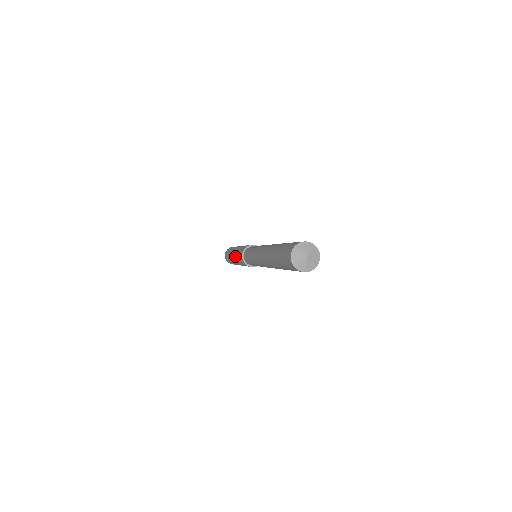
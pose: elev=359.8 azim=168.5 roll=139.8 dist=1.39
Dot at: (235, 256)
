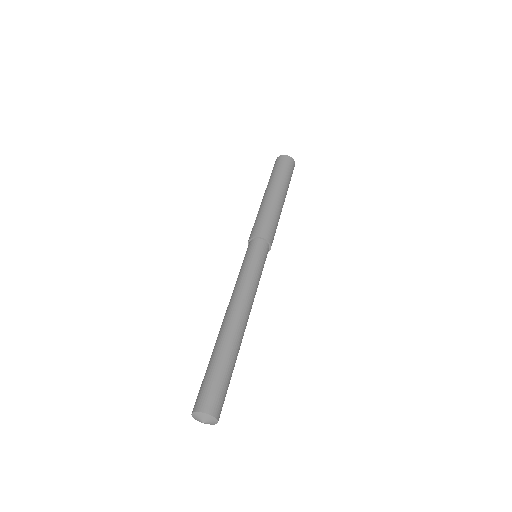
Dot at: (258, 211)
